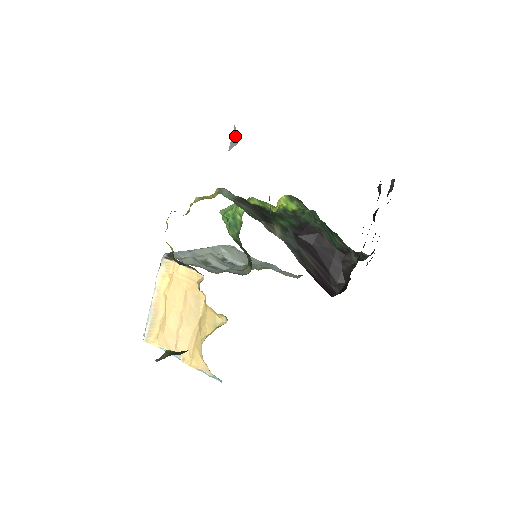
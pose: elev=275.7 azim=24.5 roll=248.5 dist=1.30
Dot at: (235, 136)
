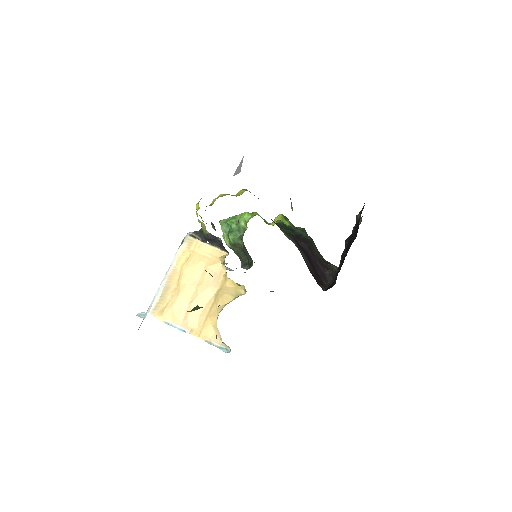
Dot at: (241, 166)
